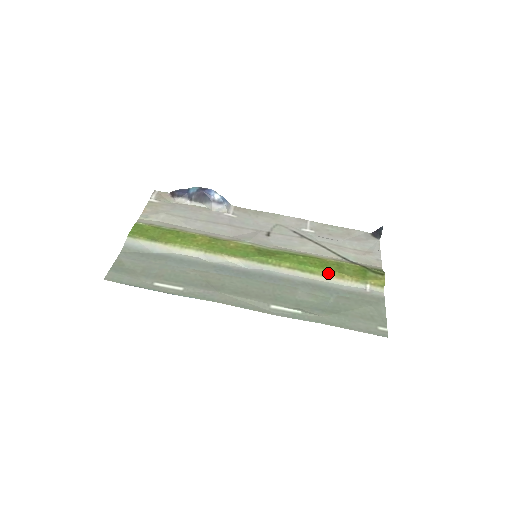
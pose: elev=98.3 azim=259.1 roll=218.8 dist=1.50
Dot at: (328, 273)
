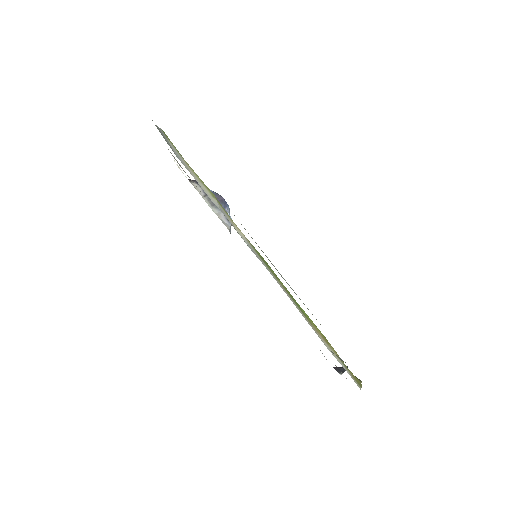
Dot at: (316, 327)
